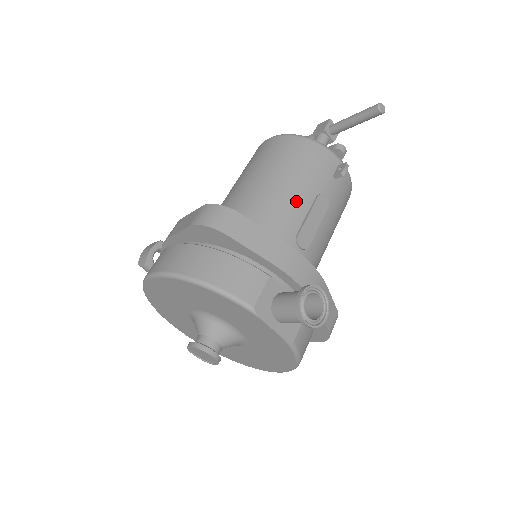
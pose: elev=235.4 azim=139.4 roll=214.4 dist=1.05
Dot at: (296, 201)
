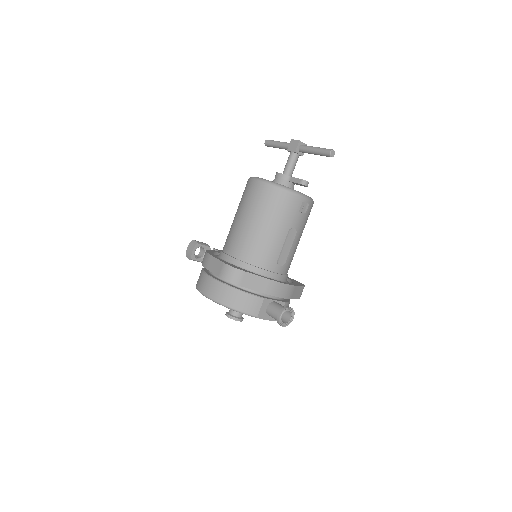
Dot at: (276, 239)
